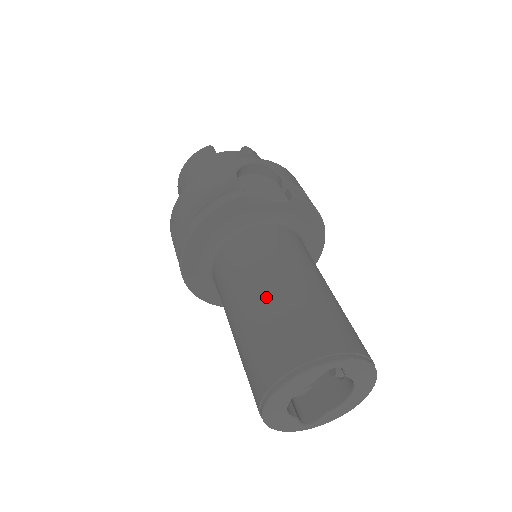
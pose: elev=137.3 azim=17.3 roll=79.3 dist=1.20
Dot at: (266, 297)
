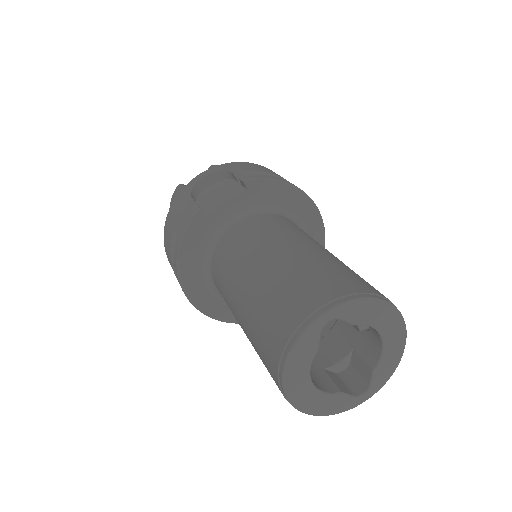
Dot at: (248, 290)
